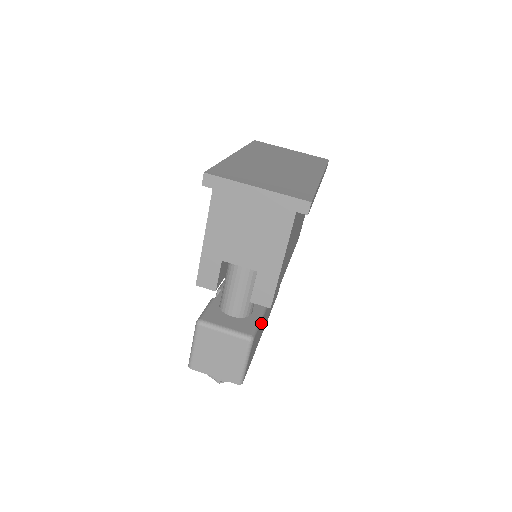
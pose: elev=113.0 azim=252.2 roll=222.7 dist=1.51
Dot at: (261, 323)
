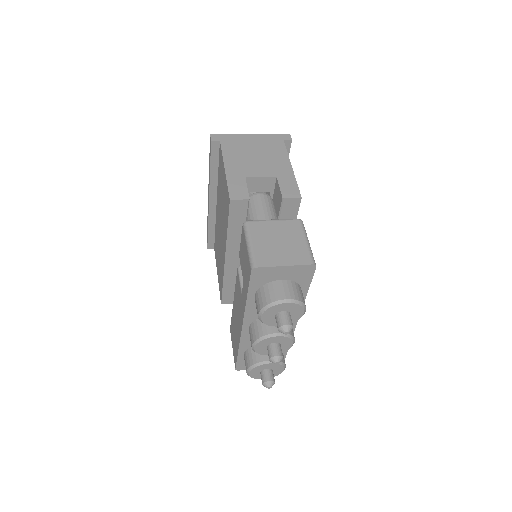
Dot at: occluded
